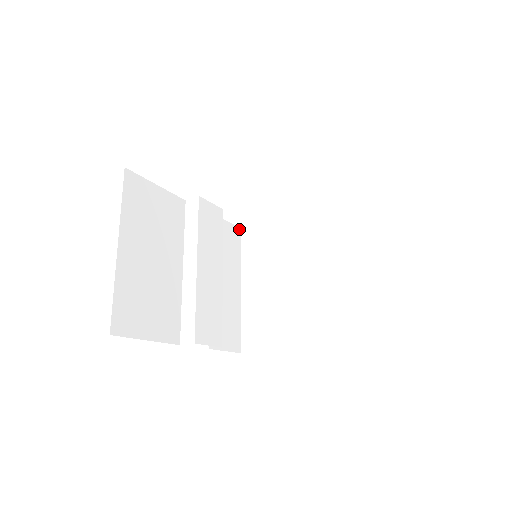
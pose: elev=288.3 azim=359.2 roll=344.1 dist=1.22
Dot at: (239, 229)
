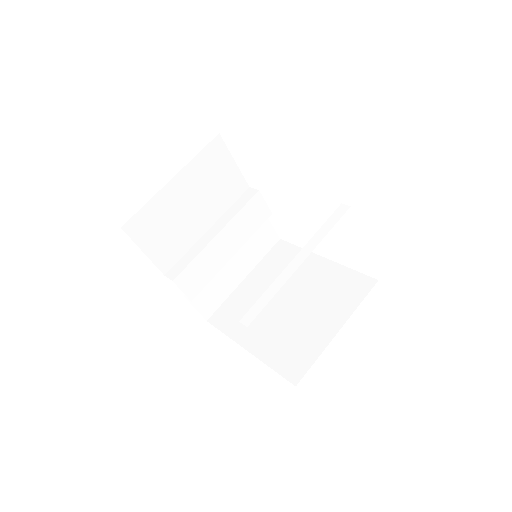
Dot at: (278, 238)
